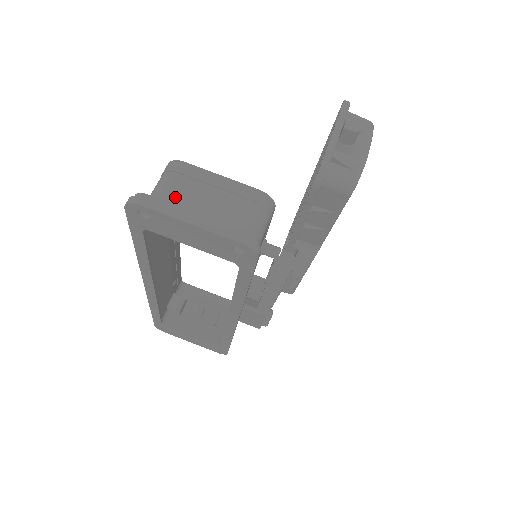
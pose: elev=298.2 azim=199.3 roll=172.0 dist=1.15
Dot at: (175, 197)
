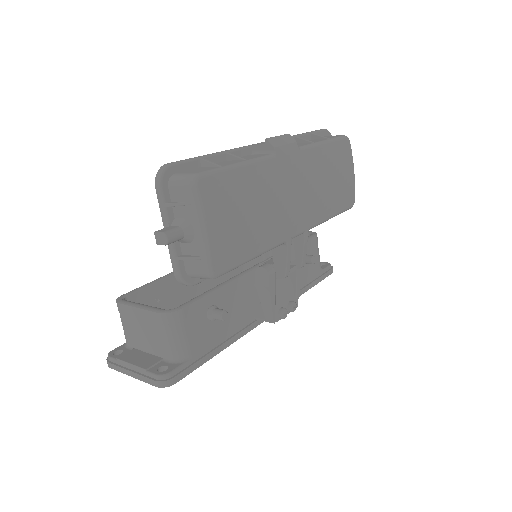
Dot at: (130, 334)
